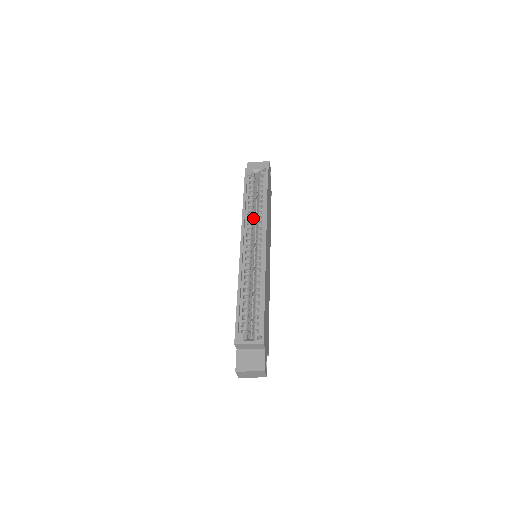
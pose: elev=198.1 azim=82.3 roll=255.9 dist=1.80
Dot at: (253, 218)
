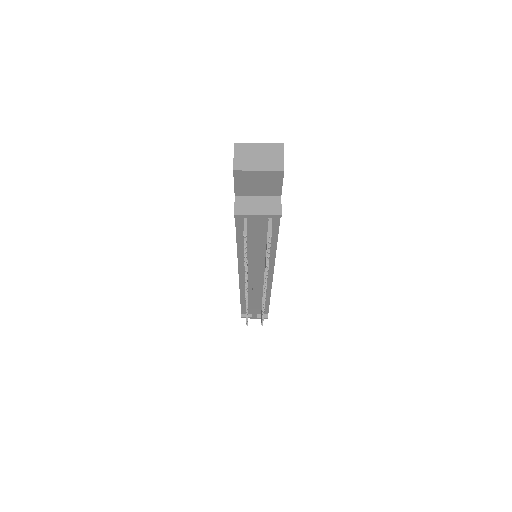
Dot at: occluded
